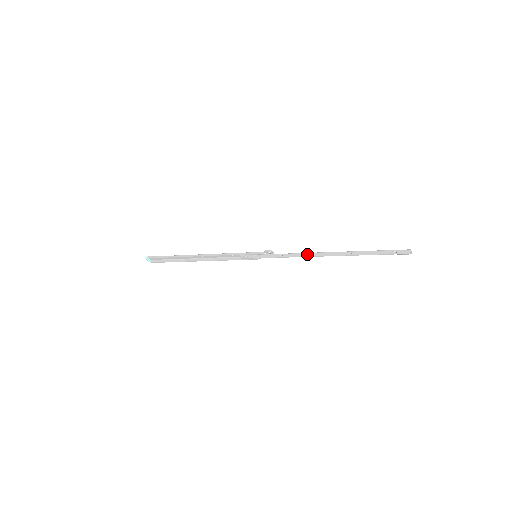
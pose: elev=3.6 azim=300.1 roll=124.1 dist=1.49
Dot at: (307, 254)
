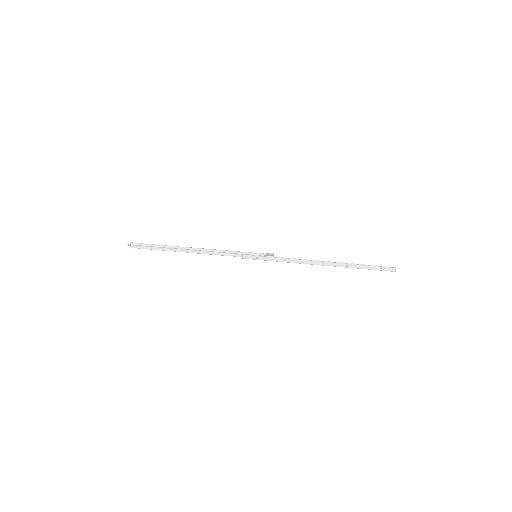
Dot at: (308, 262)
